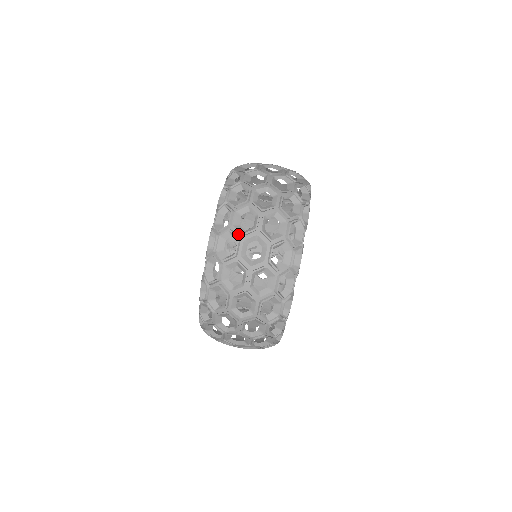
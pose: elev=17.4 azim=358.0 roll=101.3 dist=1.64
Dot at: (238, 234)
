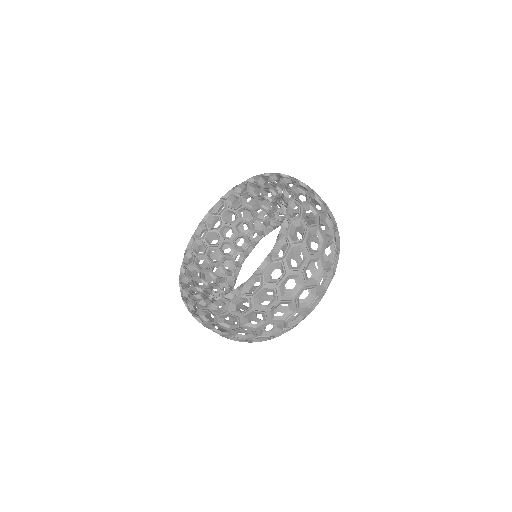
Dot at: (307, 251)
